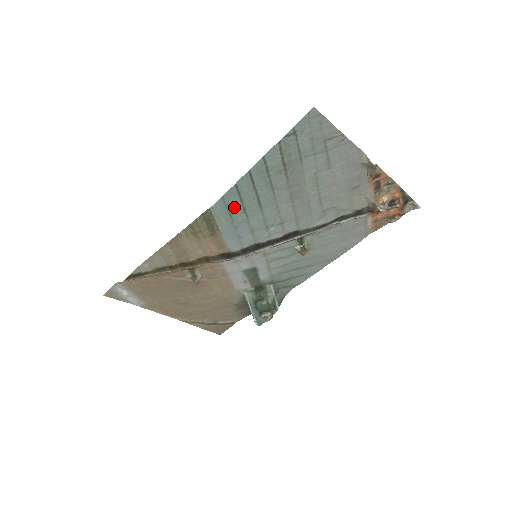
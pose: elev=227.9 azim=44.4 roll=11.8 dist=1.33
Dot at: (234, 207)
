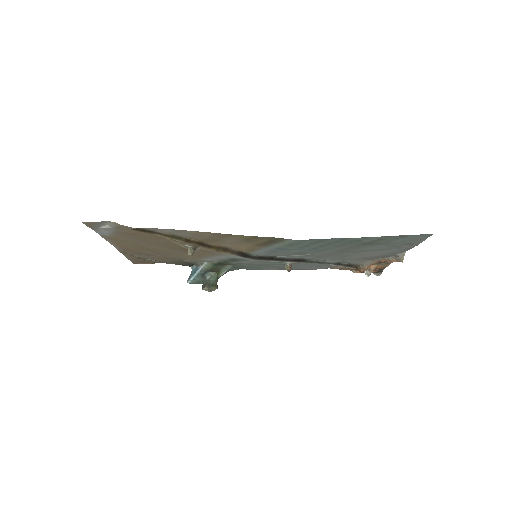
Dot at: (302, 244)
